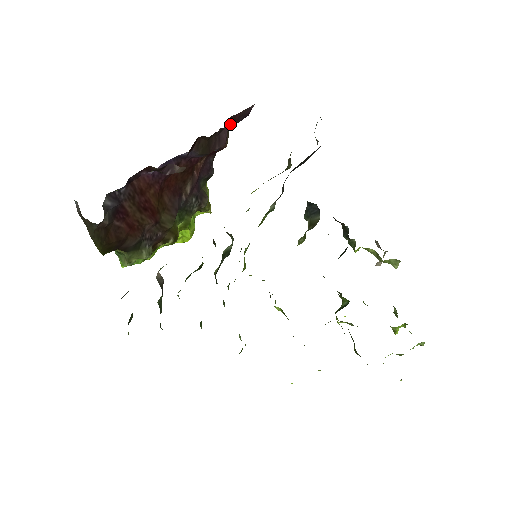
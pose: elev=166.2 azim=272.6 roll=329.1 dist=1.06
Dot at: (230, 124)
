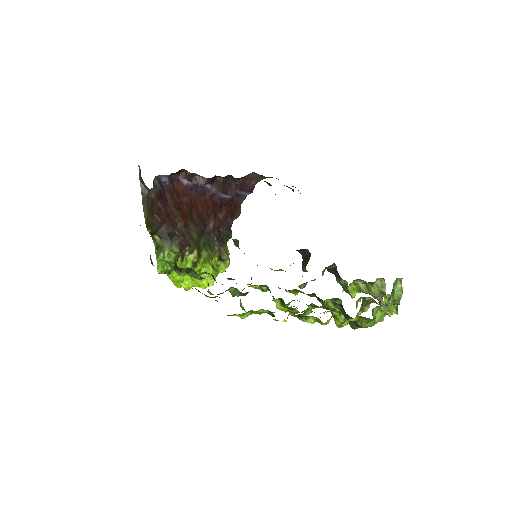
Dot at: (239, 187)
